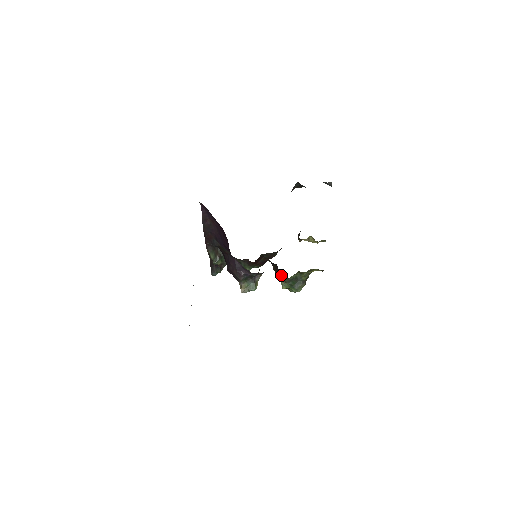
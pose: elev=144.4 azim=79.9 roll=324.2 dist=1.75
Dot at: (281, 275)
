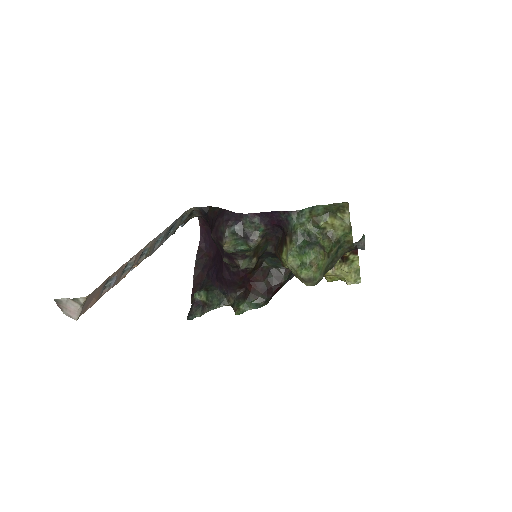
Dot at: (286, 233)
